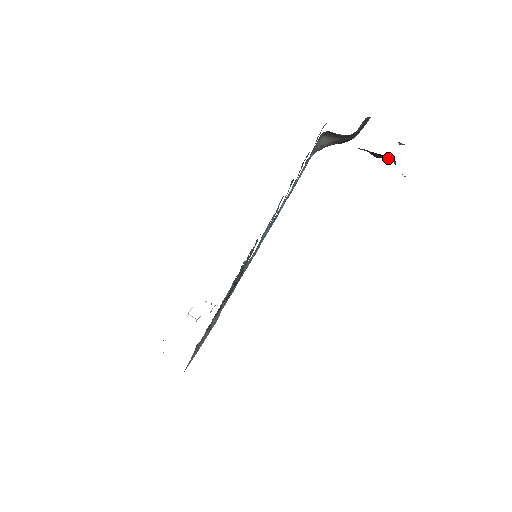
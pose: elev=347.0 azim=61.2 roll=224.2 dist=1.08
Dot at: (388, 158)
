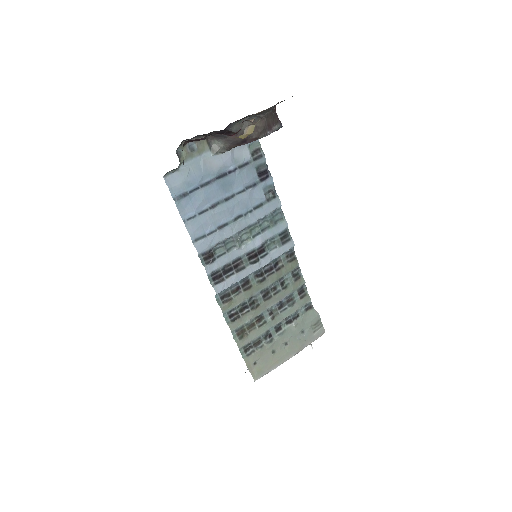
Dot at: (233, 132)
